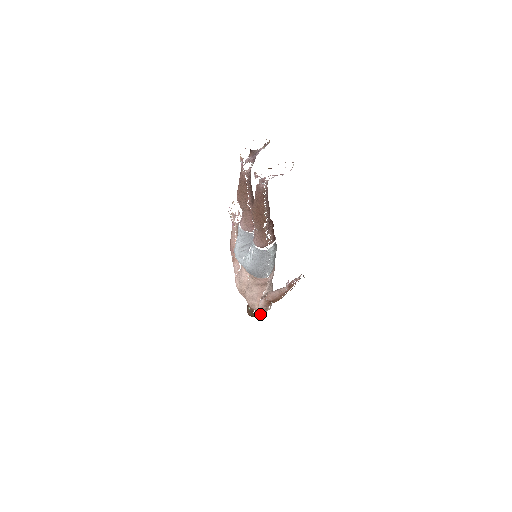
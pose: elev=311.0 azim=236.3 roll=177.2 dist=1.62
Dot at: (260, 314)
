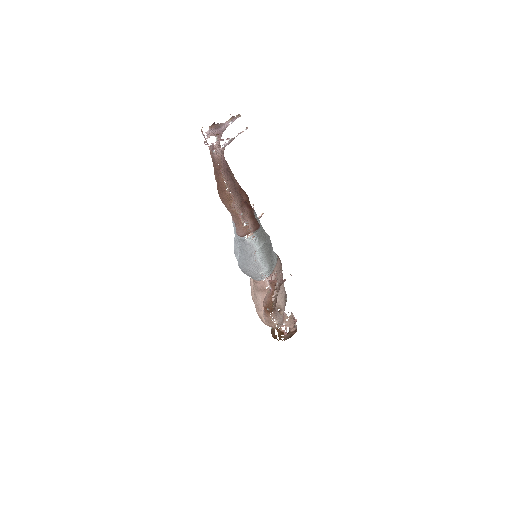
Dot at: (284, 337)
